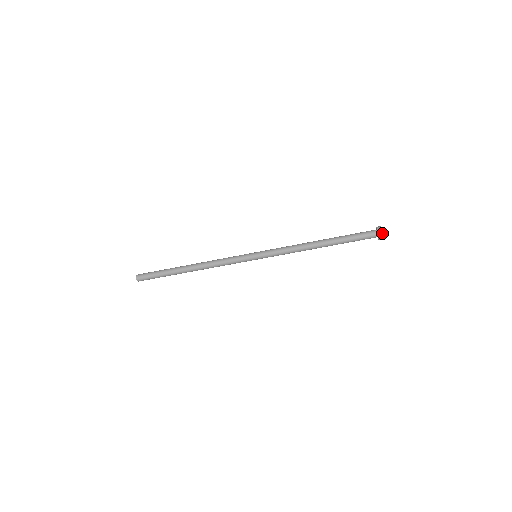
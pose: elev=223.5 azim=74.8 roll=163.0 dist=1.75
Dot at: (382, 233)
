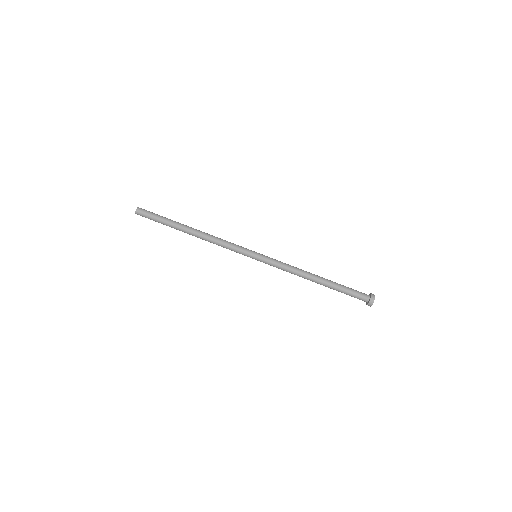
Dot at: occluded
